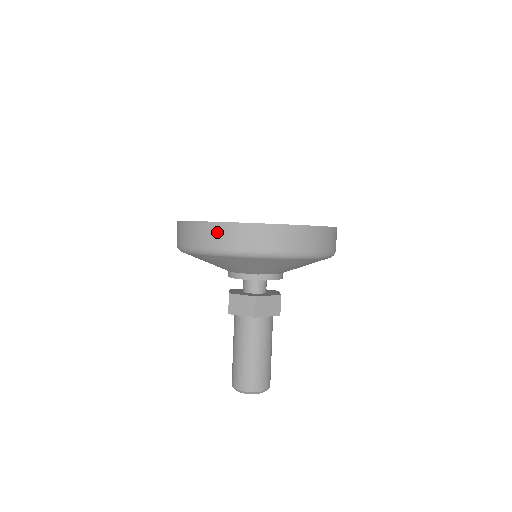
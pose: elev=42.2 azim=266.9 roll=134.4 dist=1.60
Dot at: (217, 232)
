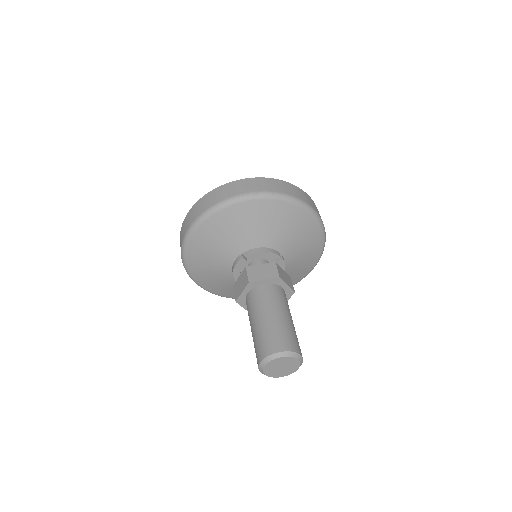
Dot at: (186, 222)
